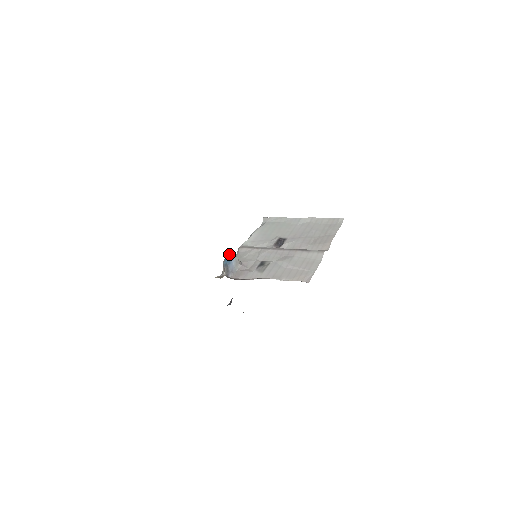
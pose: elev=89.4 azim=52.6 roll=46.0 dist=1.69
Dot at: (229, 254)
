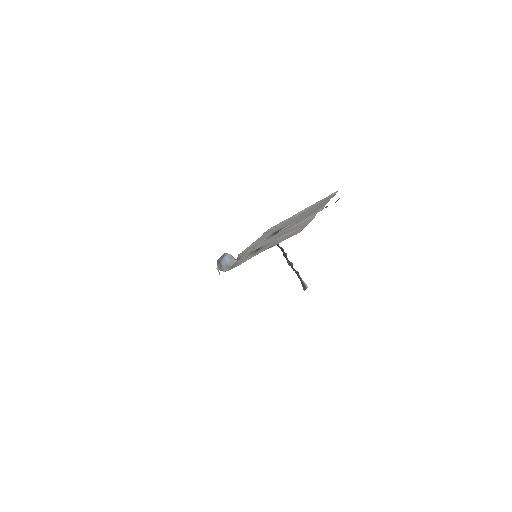
Dot at: occluded
